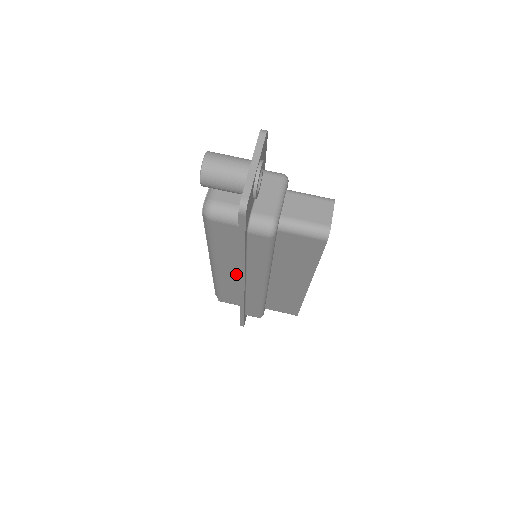
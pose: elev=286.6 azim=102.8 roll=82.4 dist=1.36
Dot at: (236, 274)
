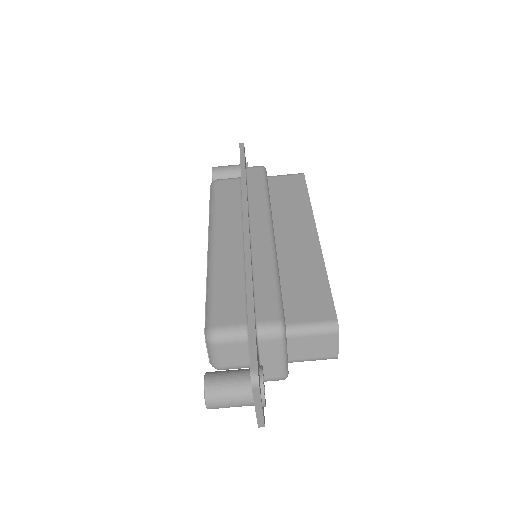
Dot at: occluded
